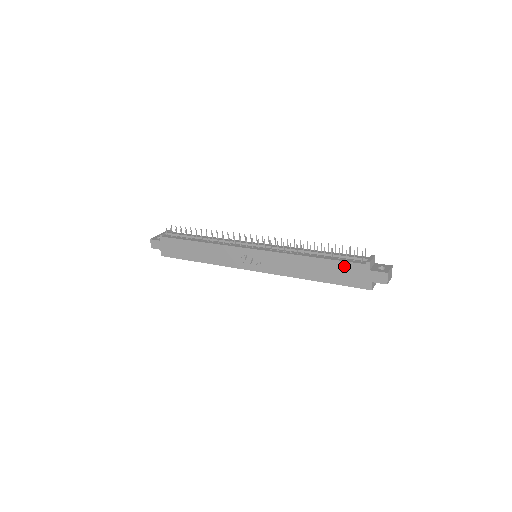
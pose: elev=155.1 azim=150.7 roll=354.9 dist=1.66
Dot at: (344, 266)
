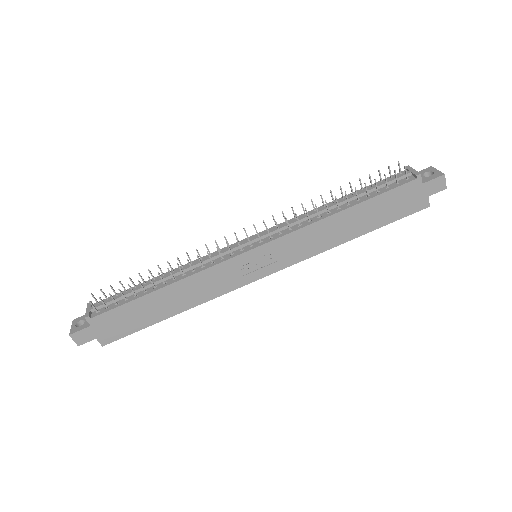
Dot at: (390, 197)
